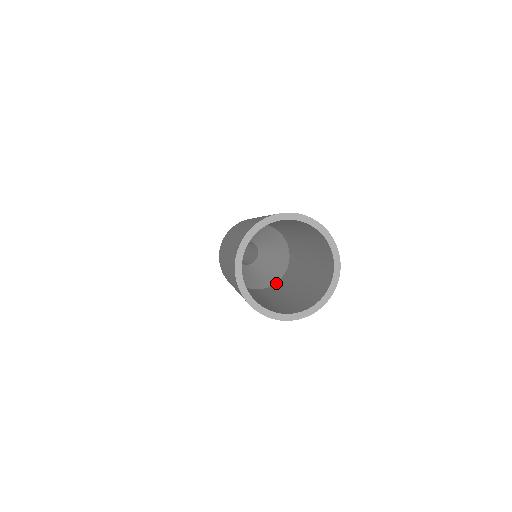
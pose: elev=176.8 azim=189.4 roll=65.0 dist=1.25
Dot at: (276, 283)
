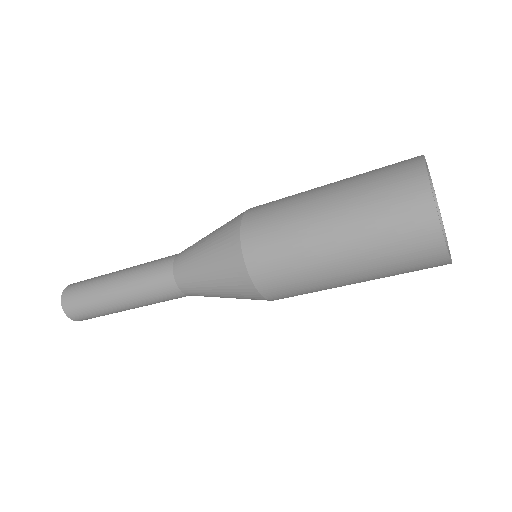
Dot at: occluded
